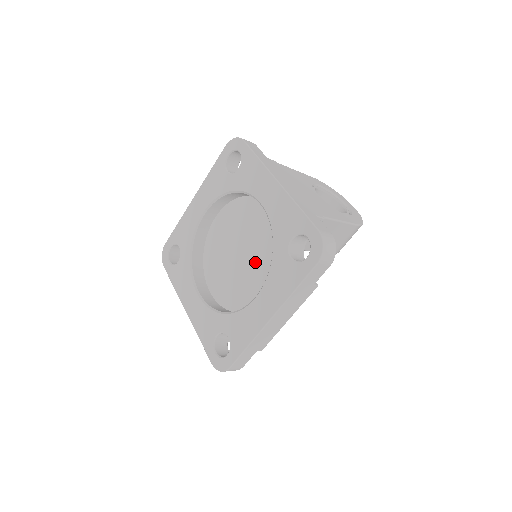
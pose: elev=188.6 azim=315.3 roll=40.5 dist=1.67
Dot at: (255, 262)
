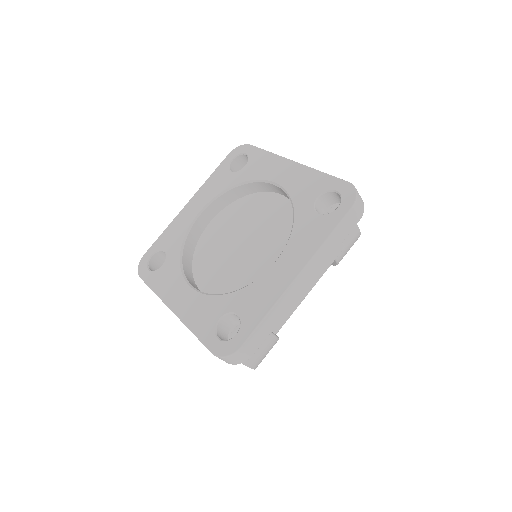
Dot at: (264, 245)
